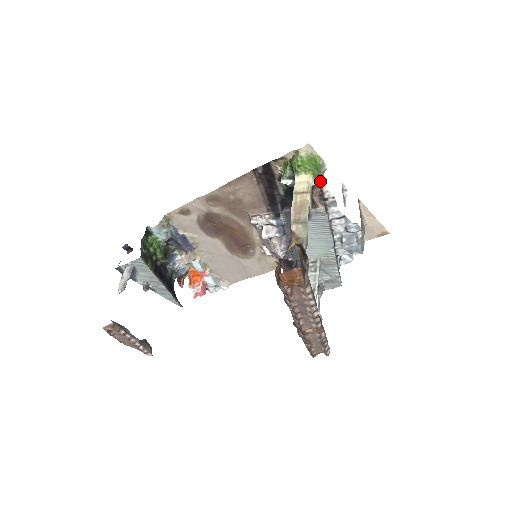
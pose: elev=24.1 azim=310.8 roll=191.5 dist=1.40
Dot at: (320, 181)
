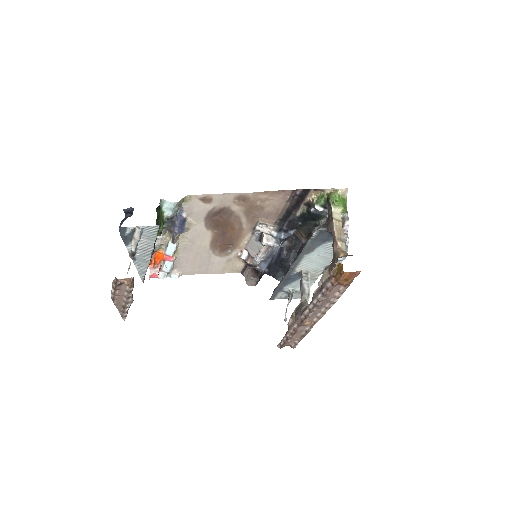
Dot at: (345, 217)
